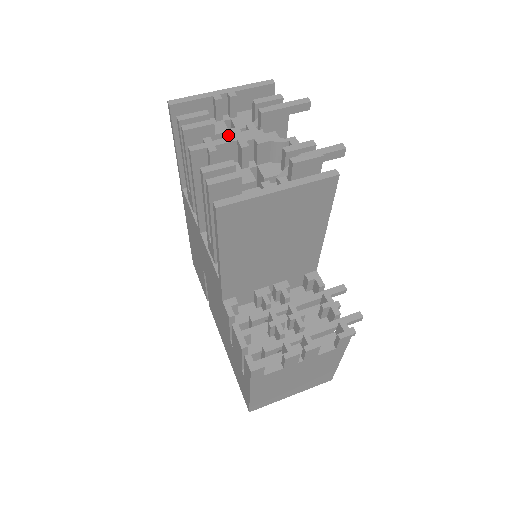
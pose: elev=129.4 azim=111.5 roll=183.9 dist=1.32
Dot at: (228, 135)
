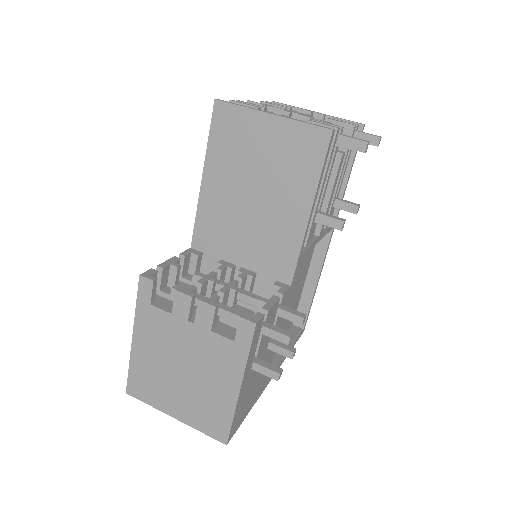
Dot at: occluded
